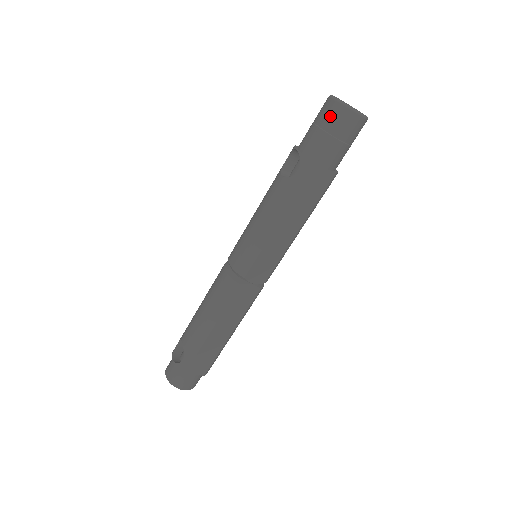
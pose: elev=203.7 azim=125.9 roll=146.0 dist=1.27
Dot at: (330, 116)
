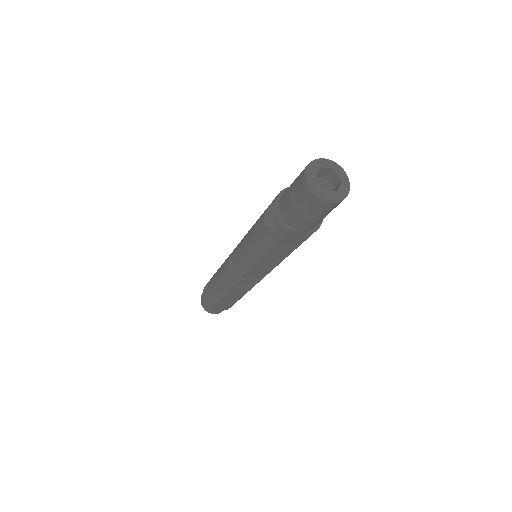
Dot at: (301, 195)
